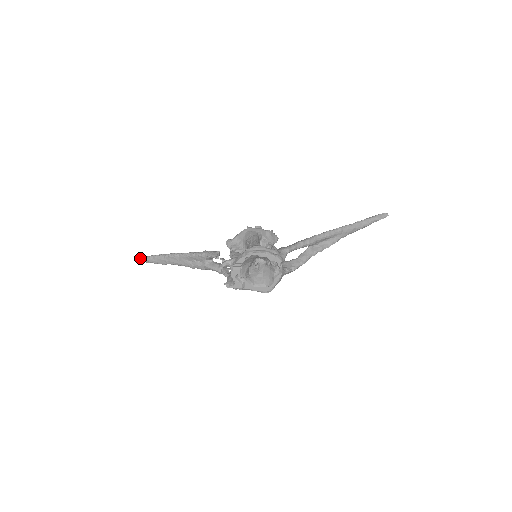
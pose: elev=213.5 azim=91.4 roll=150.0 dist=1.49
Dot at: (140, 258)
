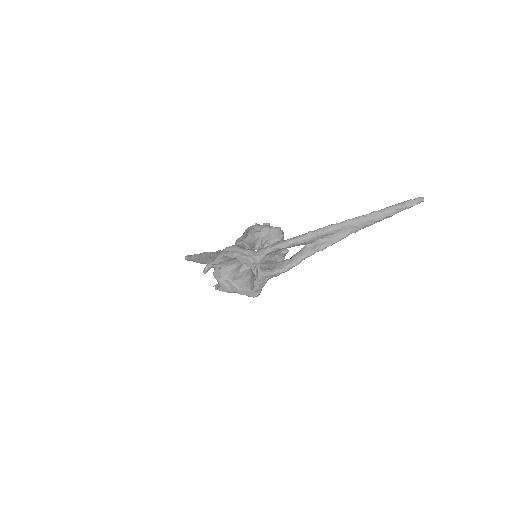
Dot at: (187, 257)
